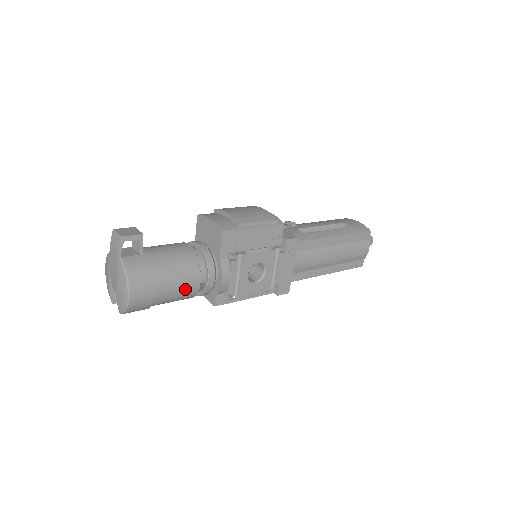
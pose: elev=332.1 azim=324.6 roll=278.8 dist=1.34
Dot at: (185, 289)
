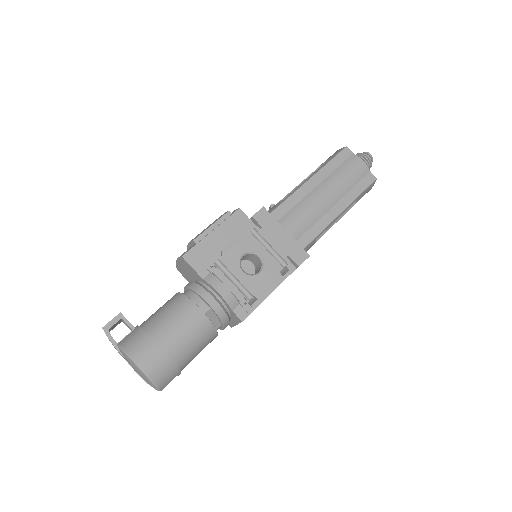
Dot at: (192, 326)
